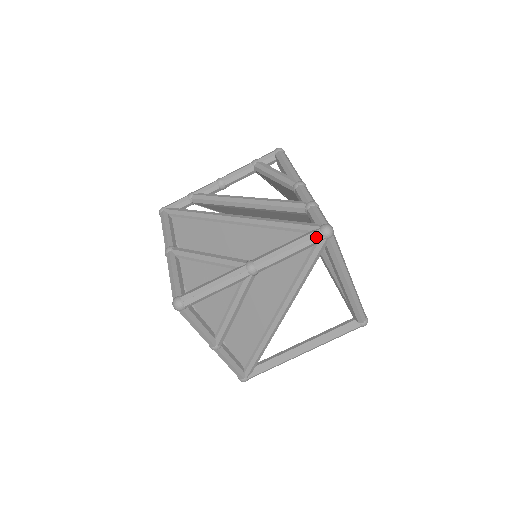
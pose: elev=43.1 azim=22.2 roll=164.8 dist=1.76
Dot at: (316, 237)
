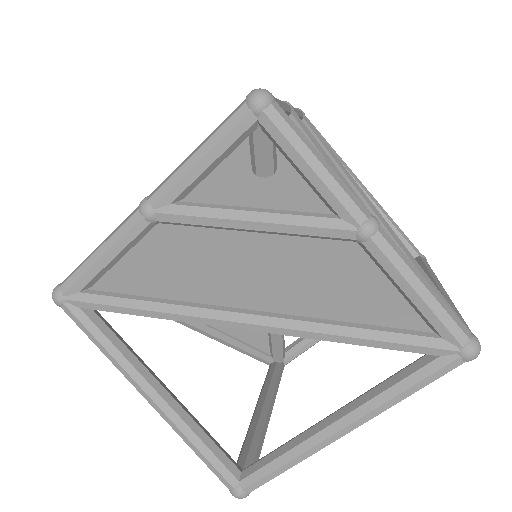
Dot at: occluded
